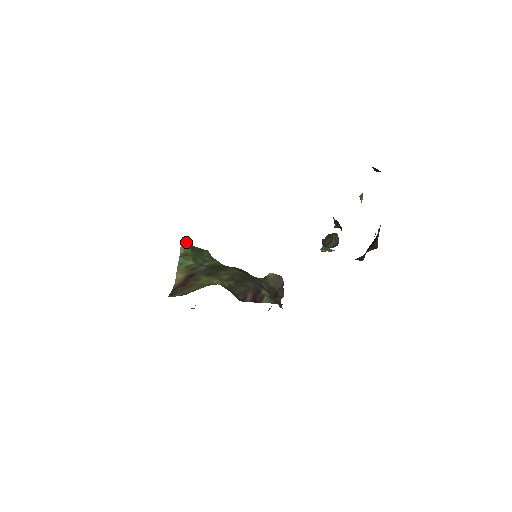
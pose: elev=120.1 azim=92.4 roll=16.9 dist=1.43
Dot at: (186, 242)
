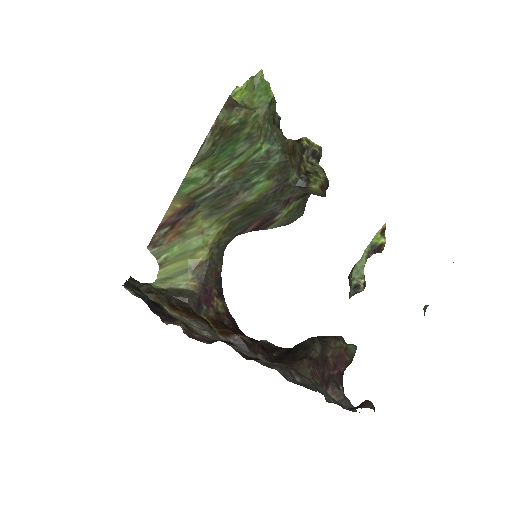
Dot at: (210, 140)
